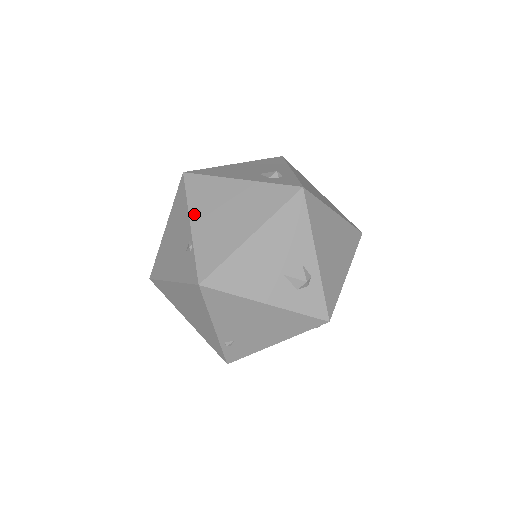
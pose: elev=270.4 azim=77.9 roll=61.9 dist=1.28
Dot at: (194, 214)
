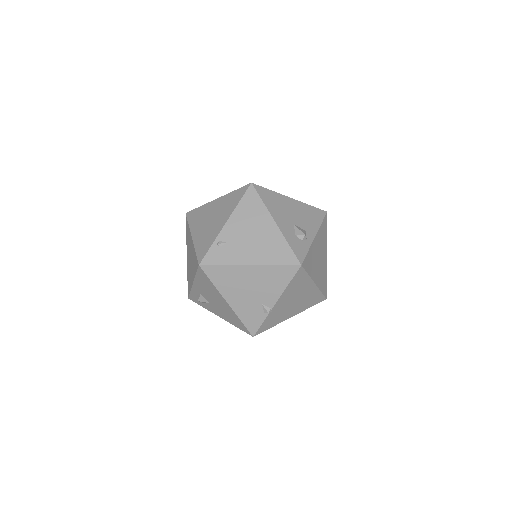
Dot at: occluded
